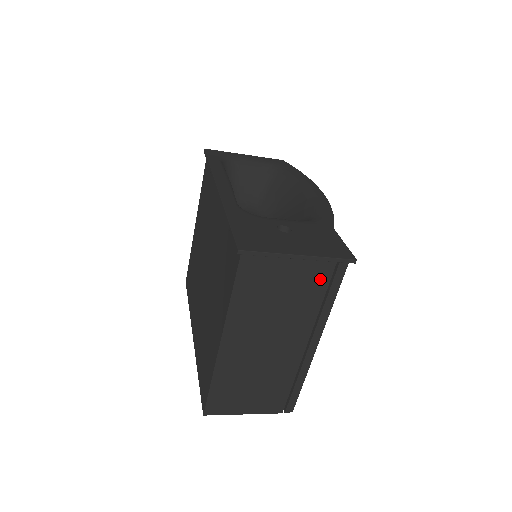
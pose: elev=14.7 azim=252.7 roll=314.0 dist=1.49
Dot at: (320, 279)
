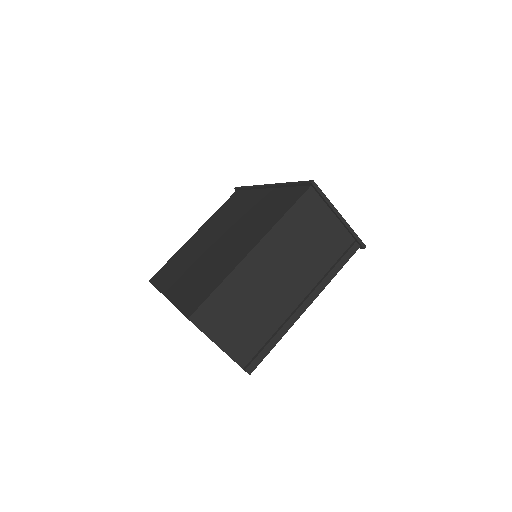
Dot at: (339, 247)
